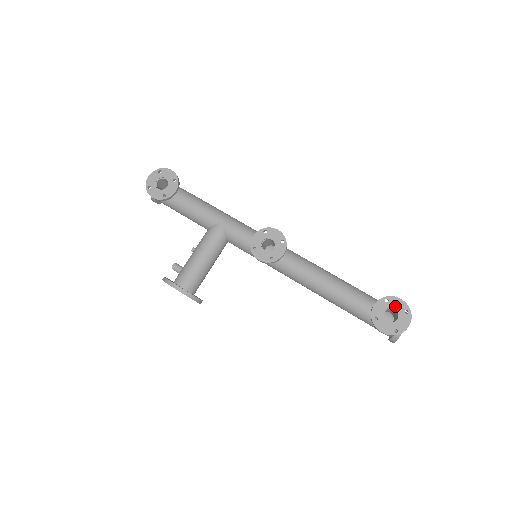
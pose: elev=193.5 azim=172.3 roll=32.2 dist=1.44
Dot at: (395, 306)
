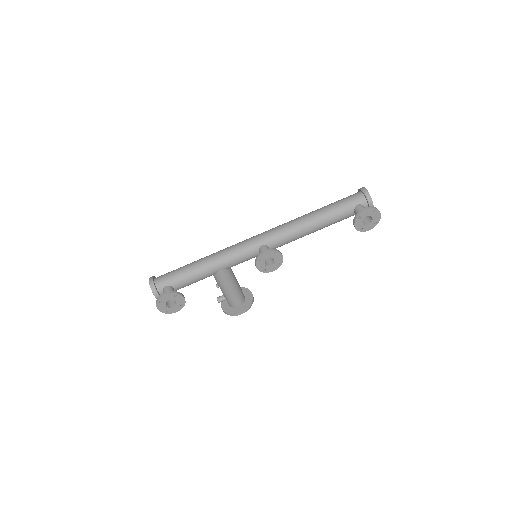
Dot at: (366, 215)
